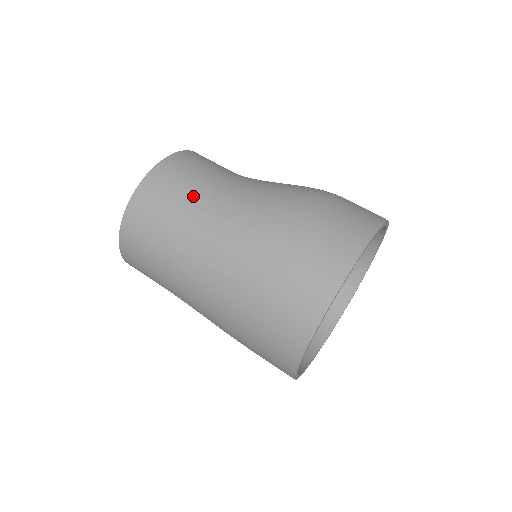
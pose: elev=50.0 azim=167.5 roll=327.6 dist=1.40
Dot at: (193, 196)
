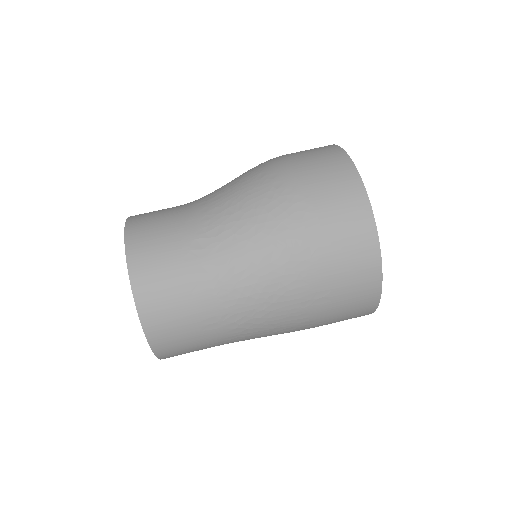
Dot at: (188, 242)
